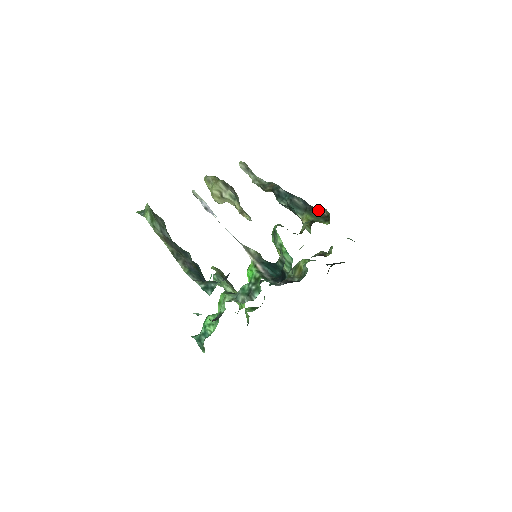
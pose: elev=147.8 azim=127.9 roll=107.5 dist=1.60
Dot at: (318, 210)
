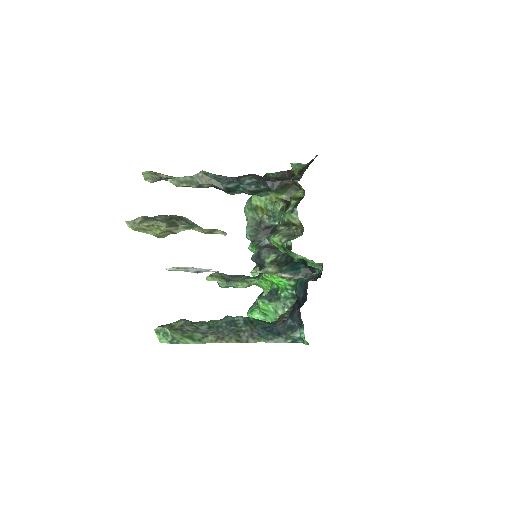
Dot at: (282, 184)
